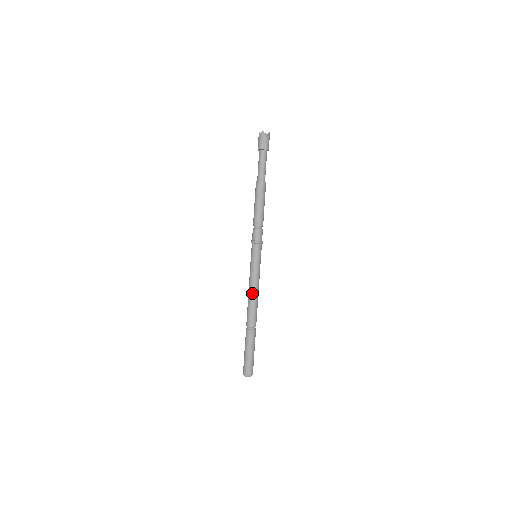
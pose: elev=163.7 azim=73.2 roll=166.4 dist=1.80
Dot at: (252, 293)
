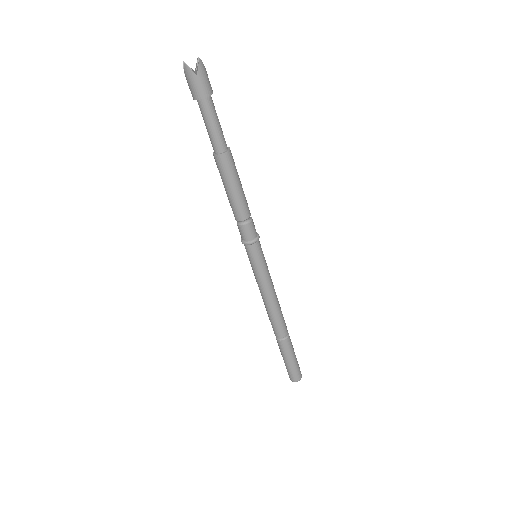
Dot at: (266, 303)
